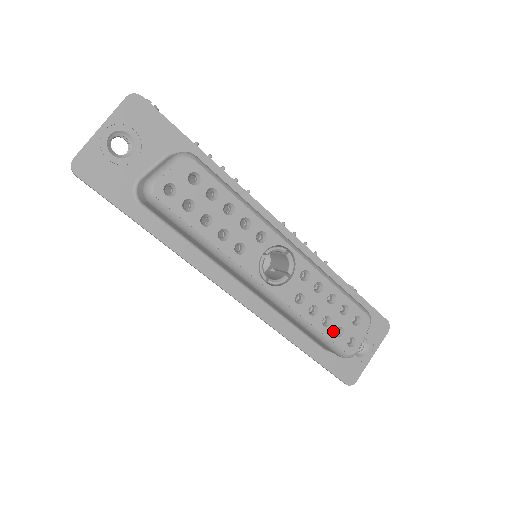
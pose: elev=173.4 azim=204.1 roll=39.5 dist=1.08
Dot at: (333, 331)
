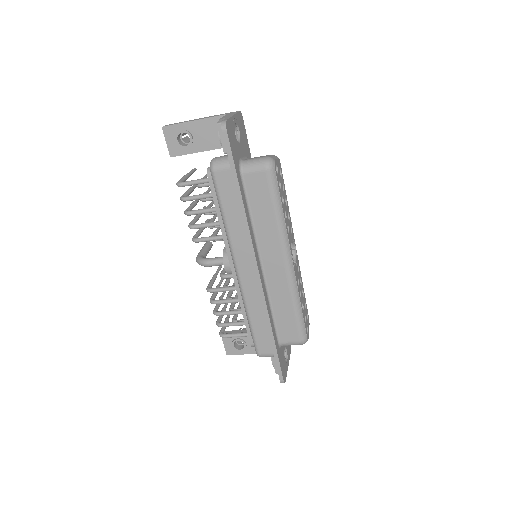
Dot at: (304, 316)
